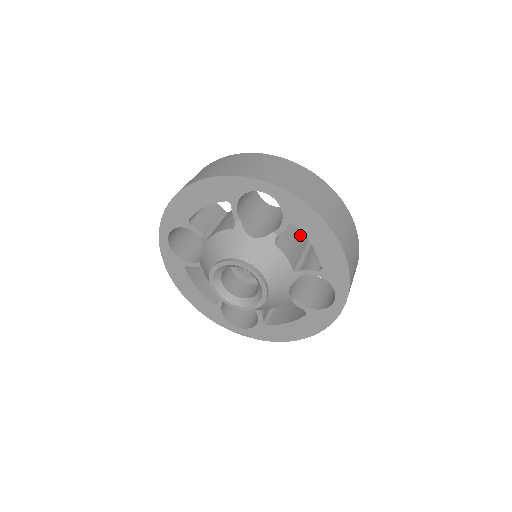
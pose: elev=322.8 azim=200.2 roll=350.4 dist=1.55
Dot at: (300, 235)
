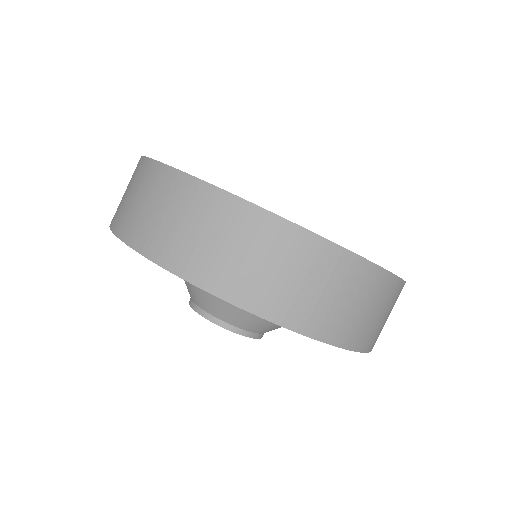
Dot at: occluded
